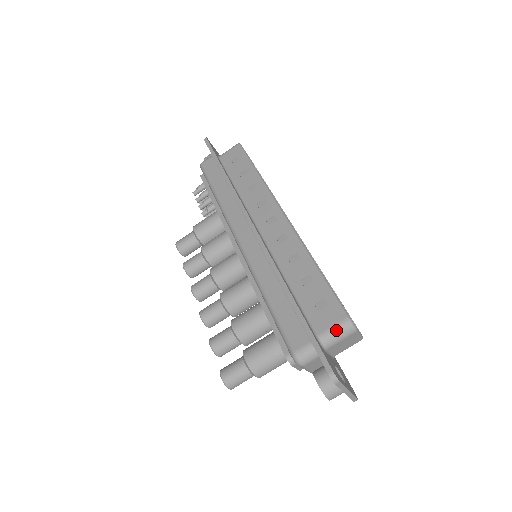
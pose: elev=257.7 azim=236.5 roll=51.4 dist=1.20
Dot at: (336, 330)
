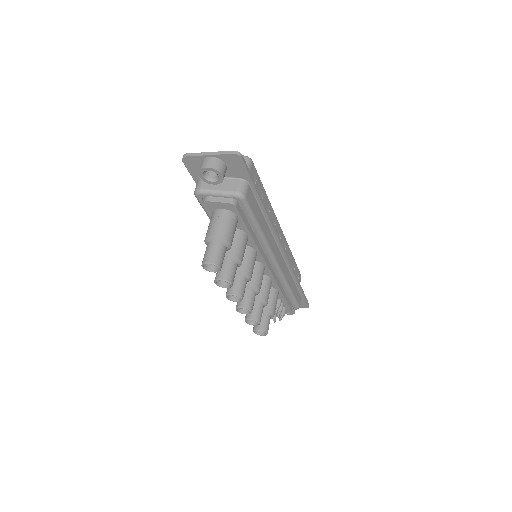
Dot at: occluded
